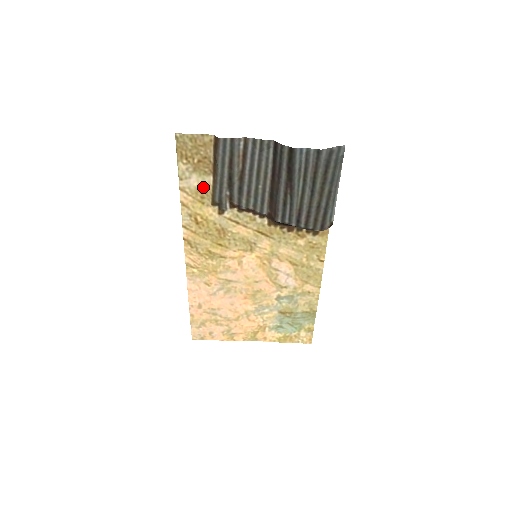
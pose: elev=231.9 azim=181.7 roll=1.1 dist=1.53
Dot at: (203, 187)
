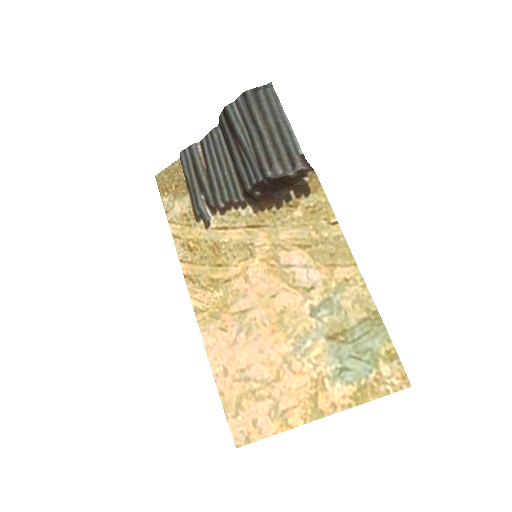
Dot at: (186, 209)
